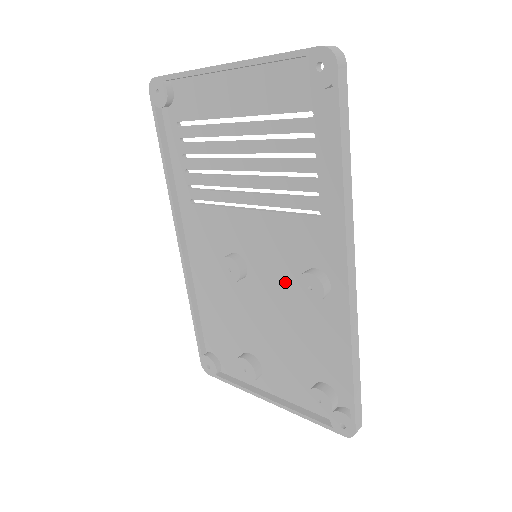
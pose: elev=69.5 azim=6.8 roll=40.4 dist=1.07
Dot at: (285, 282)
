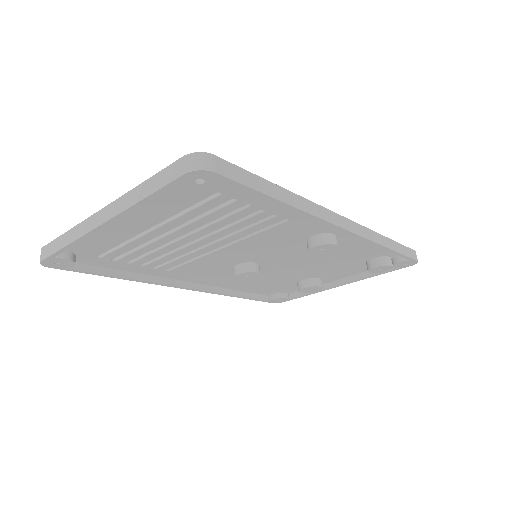
Dot at: (295, 251)
